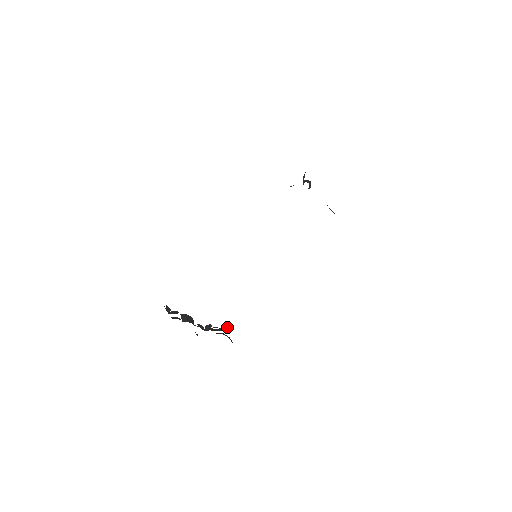
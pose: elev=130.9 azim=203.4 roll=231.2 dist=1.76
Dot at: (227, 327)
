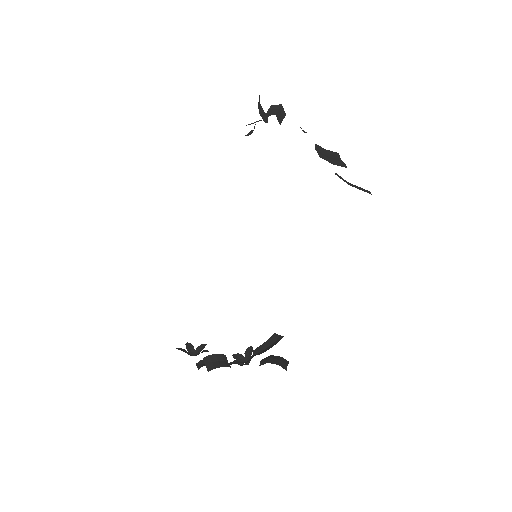
Dot at: (275, 335)
